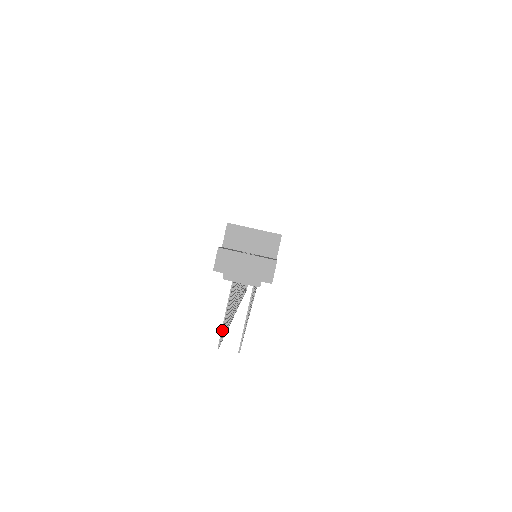
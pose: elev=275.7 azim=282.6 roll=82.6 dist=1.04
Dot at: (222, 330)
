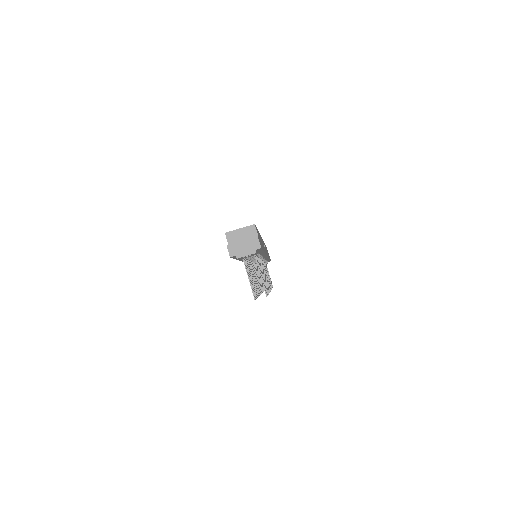
Dot at: (252, 289)
